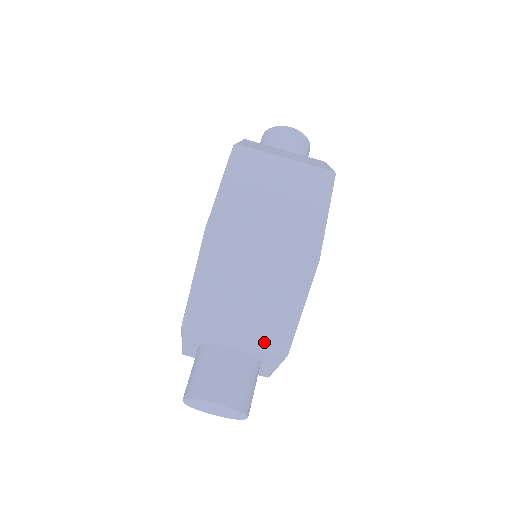
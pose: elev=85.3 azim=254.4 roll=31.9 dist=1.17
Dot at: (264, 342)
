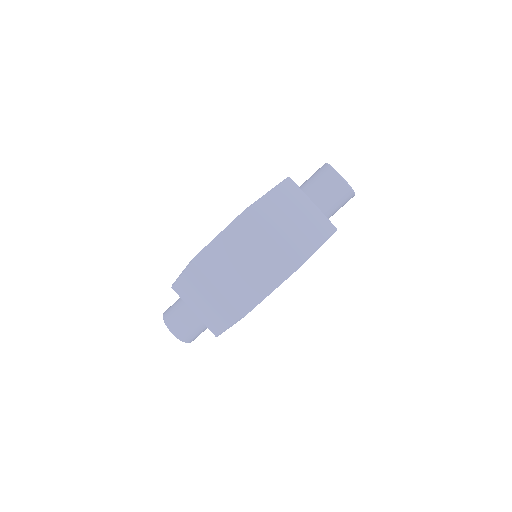
Dot at: (207, 323)
